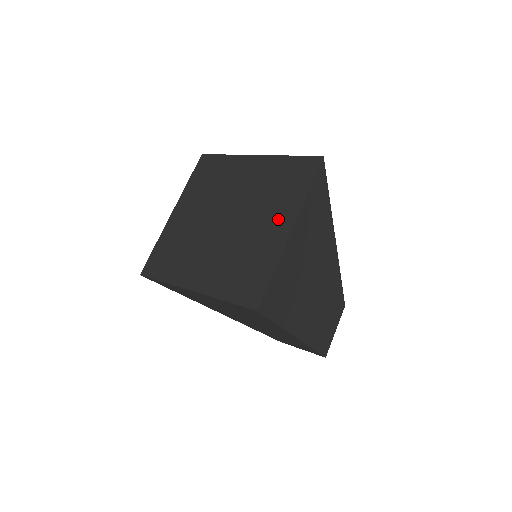
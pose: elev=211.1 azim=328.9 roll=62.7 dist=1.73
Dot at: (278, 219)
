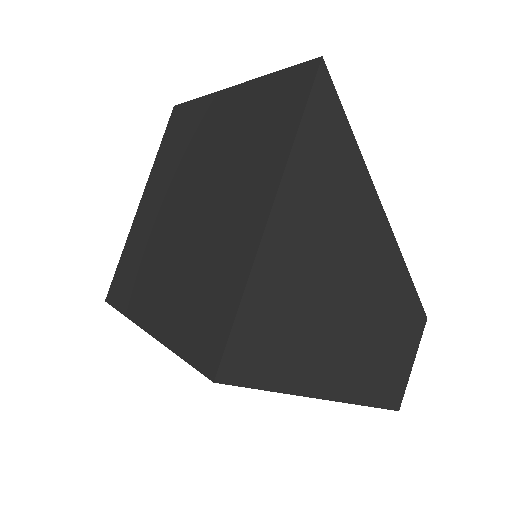
Dot at: (250, 197)
